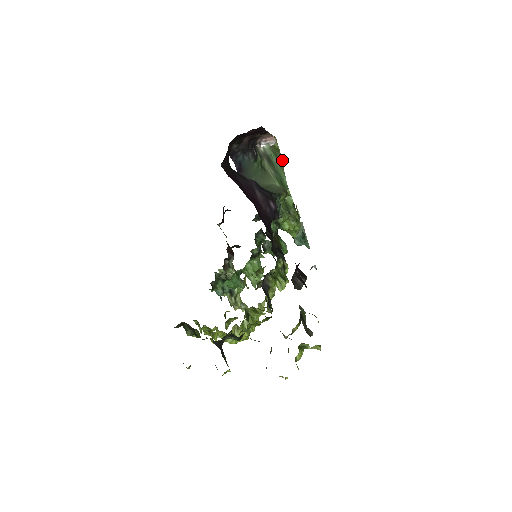
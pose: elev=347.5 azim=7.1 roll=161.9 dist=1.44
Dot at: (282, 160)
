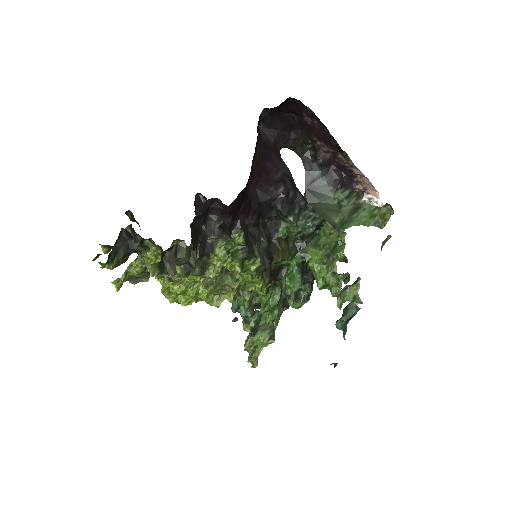
Dot at: (388, 238)
